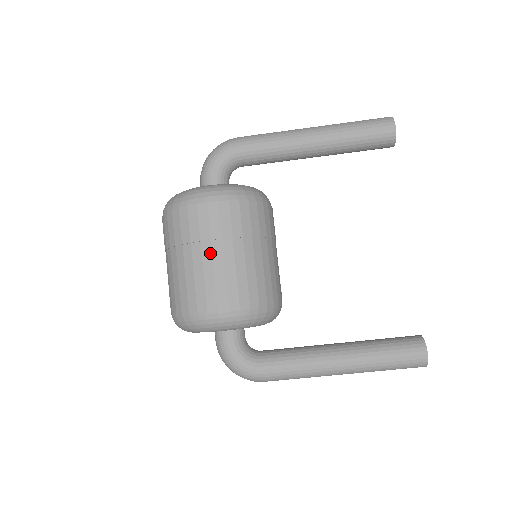
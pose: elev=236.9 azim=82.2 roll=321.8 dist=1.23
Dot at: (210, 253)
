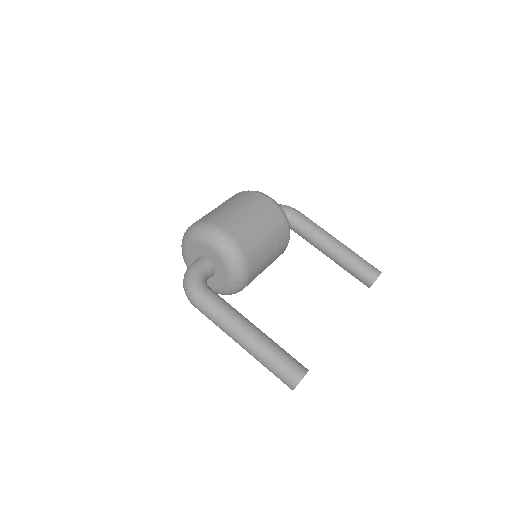
Dot at: (248, 213)
